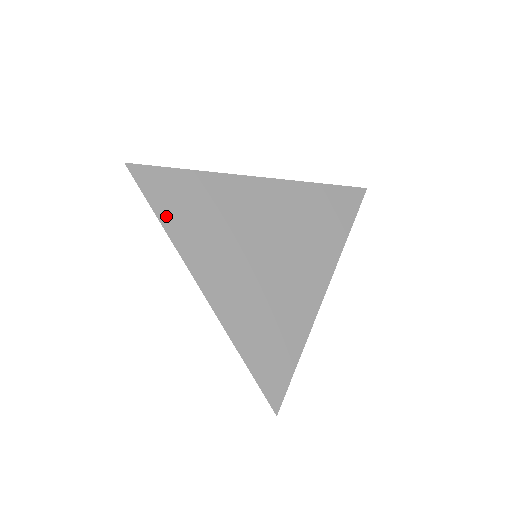
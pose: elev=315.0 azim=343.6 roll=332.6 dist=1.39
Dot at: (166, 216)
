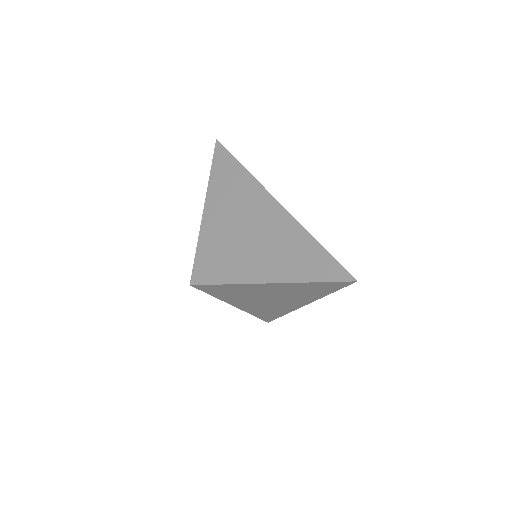
Dot at: occluded
